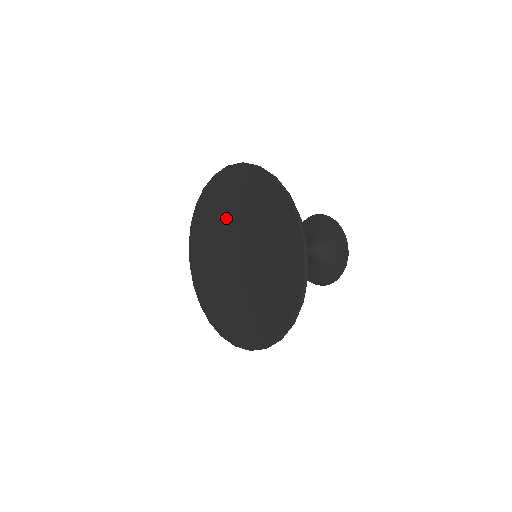
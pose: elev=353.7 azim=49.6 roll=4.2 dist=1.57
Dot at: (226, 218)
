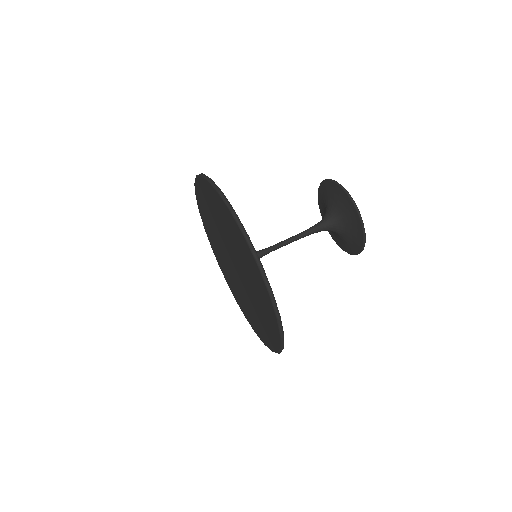
Dot at: (215, 227)
